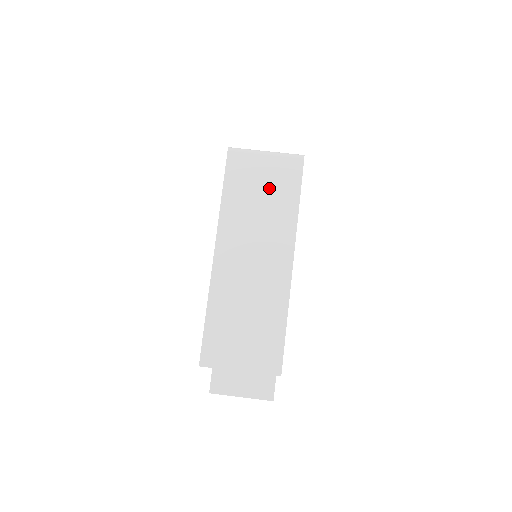
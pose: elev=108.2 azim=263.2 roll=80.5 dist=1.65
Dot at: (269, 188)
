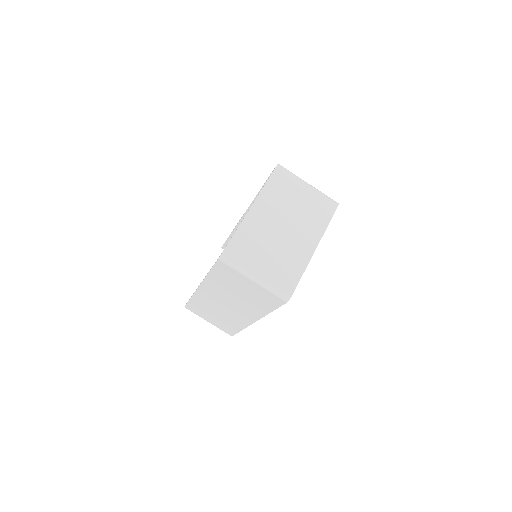
Dot at: (249, 294)
